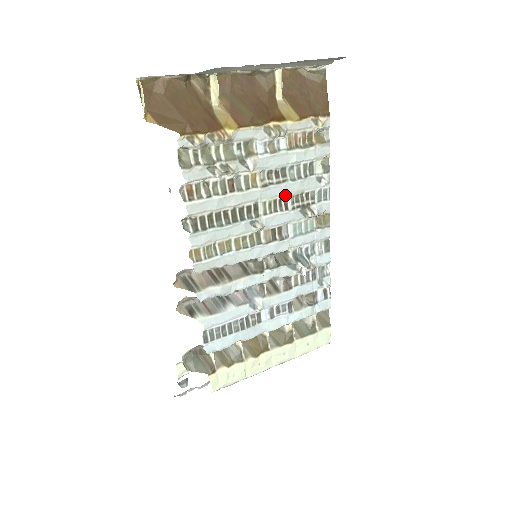
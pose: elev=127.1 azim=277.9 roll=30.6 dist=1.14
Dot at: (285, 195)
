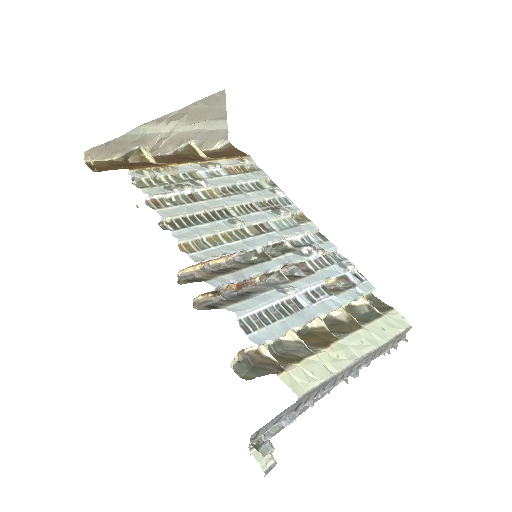
Dot at: (249, 202)
